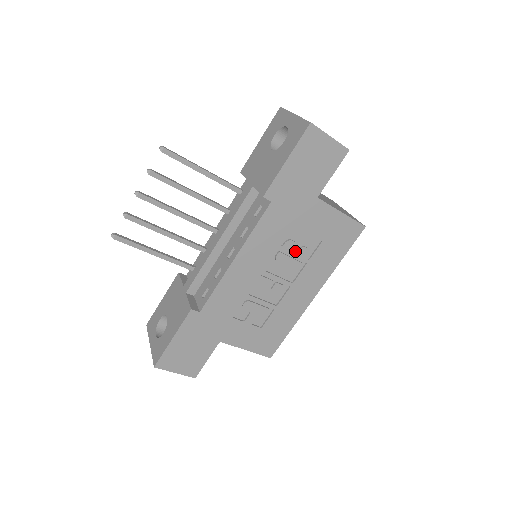
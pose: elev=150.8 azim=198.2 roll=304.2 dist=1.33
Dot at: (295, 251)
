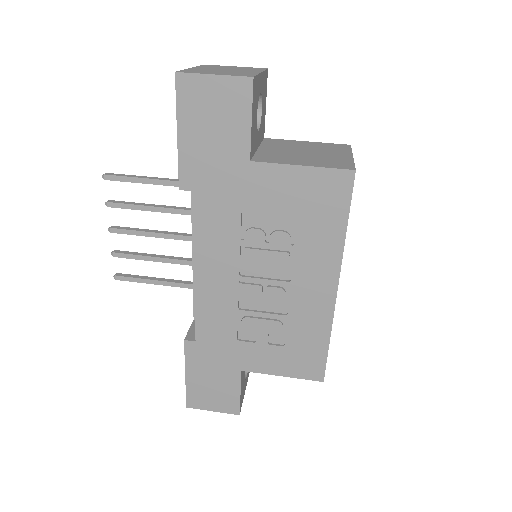
Dot at: (268, 240)
